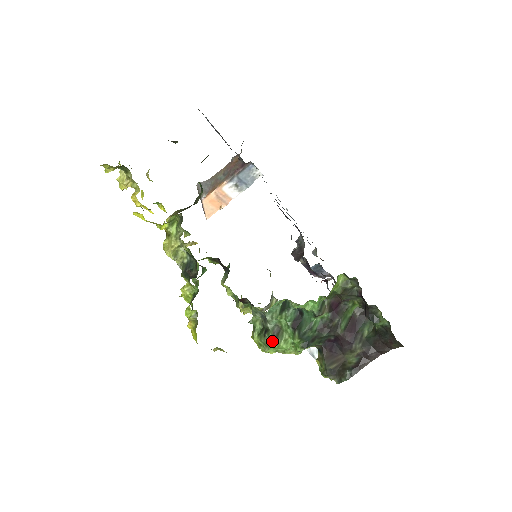
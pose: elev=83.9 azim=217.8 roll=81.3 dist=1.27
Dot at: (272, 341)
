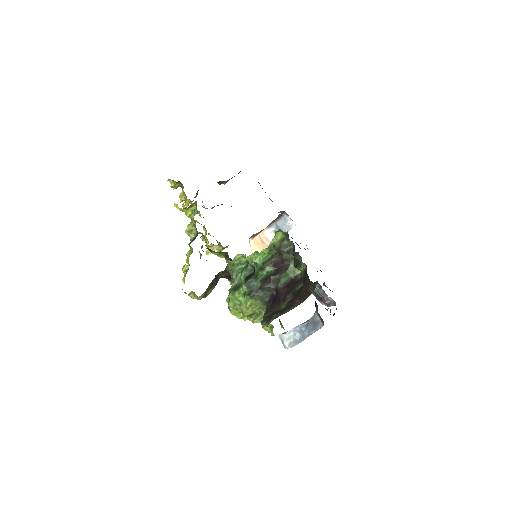
Dot at: (231, 292)
